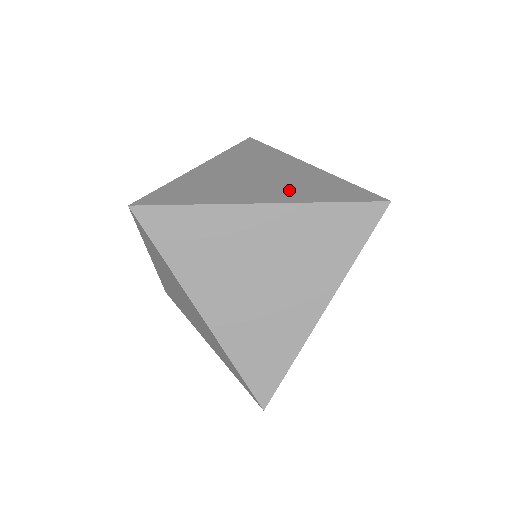
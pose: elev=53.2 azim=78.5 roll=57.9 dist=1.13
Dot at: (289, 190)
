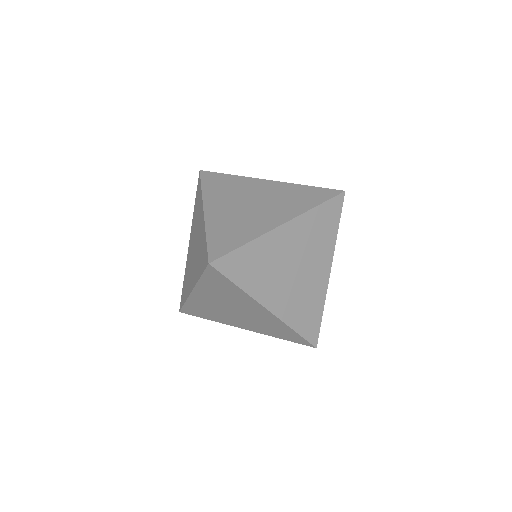
Dot at: (292, 303)
